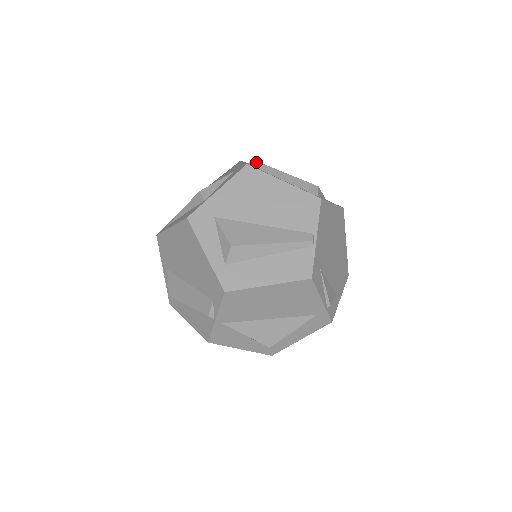
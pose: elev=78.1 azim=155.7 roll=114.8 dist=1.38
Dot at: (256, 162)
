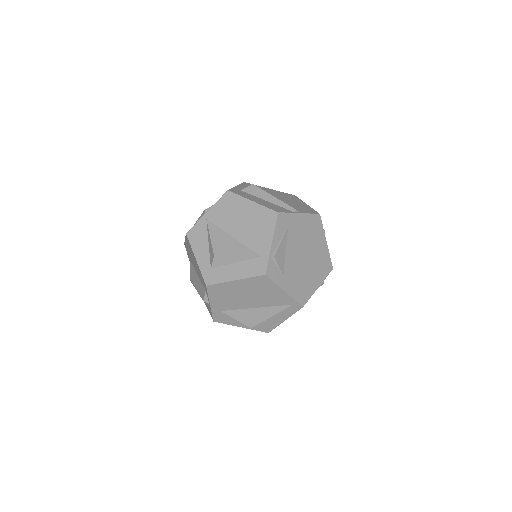
Dot at: occluded
